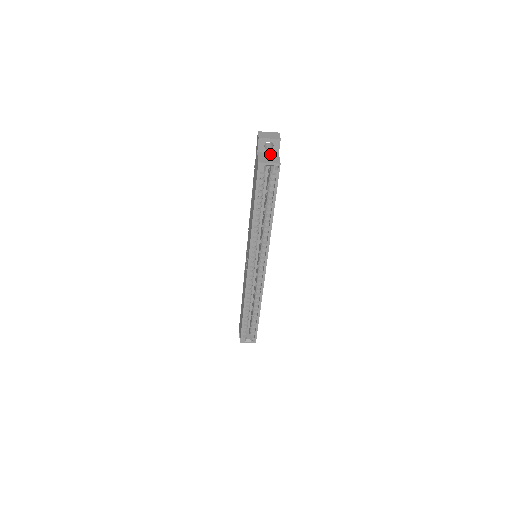
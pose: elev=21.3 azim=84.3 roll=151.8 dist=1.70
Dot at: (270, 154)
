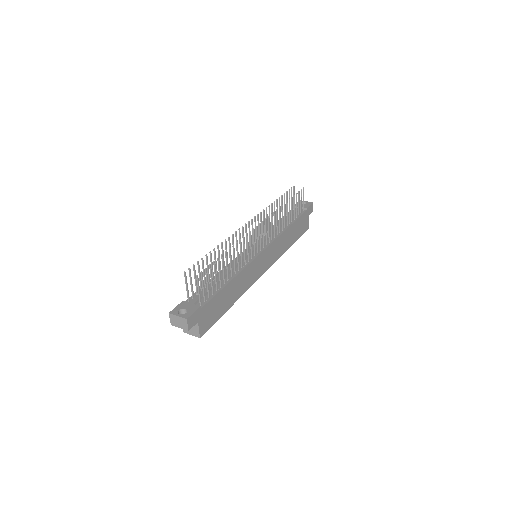
Dot at: occluded
